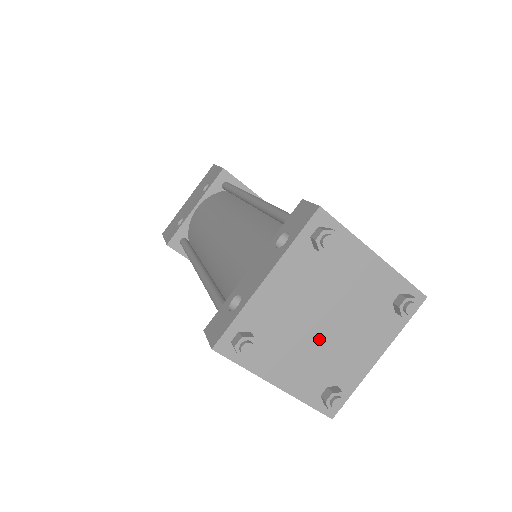
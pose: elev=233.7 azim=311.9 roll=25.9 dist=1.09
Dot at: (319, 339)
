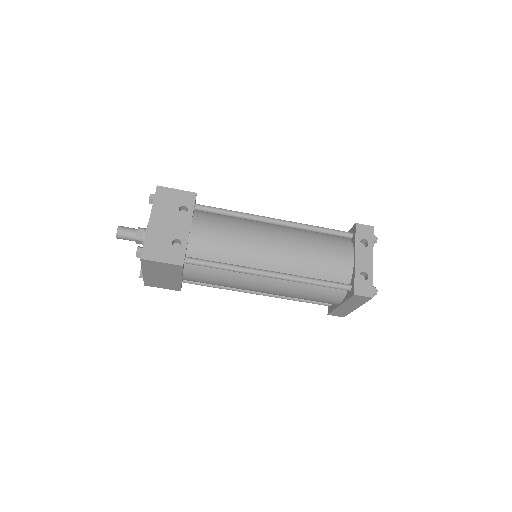
Dot at: occluded
